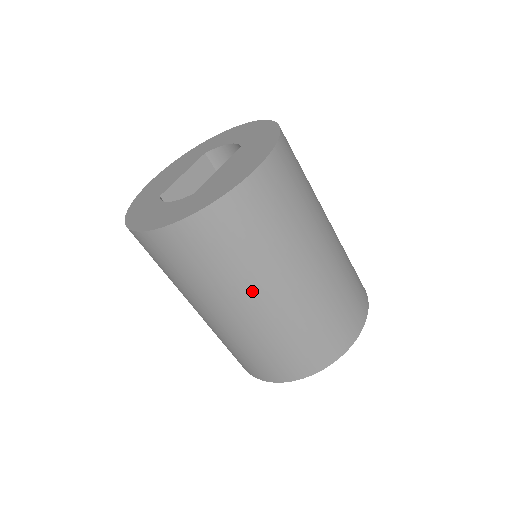
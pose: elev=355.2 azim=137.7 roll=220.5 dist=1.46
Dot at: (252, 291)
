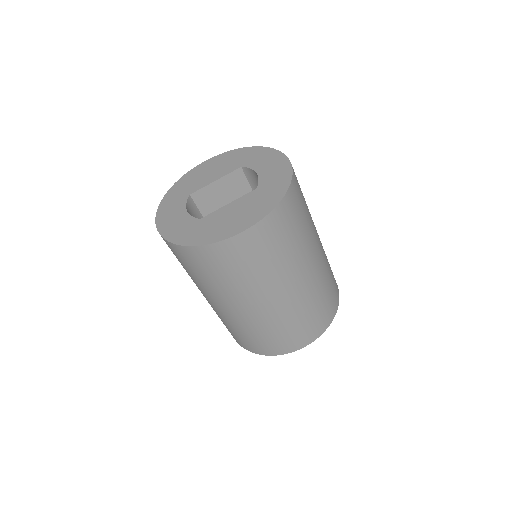
Dot at: (221, 298)
